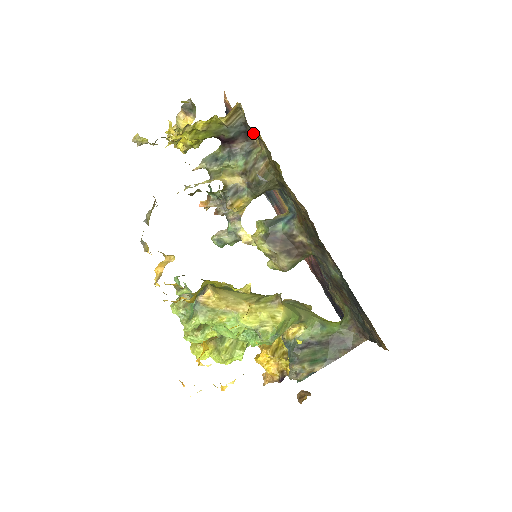
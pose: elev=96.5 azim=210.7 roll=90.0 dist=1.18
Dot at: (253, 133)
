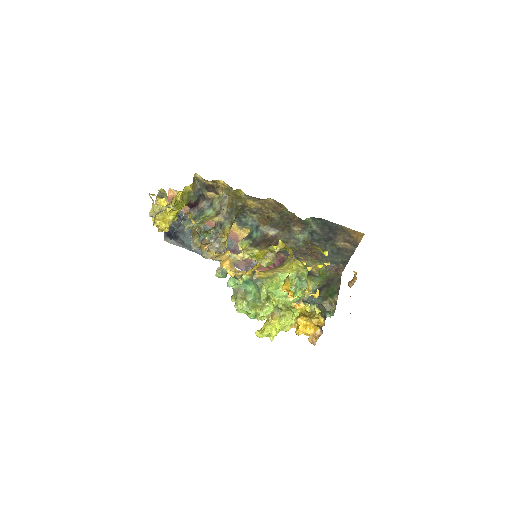
Dot at: (209, 190)
